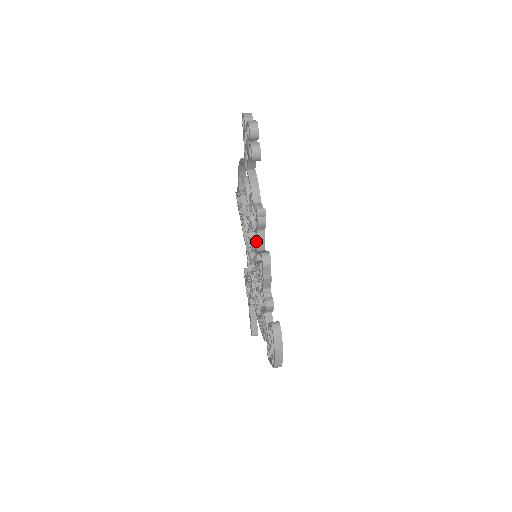
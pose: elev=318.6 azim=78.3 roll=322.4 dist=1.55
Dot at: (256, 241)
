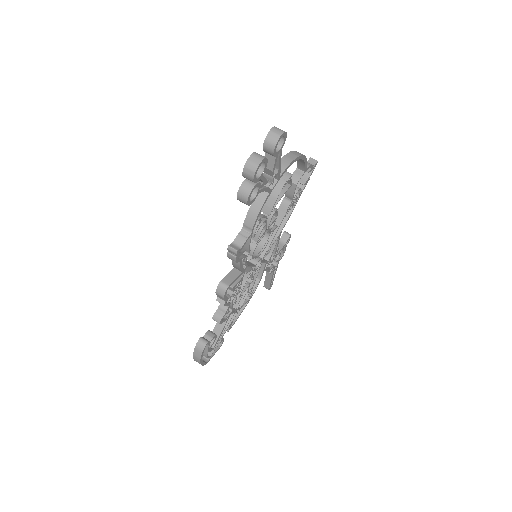
Dot at: occluded
